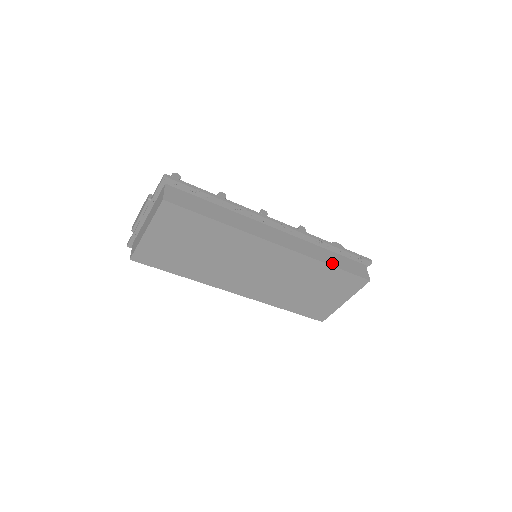
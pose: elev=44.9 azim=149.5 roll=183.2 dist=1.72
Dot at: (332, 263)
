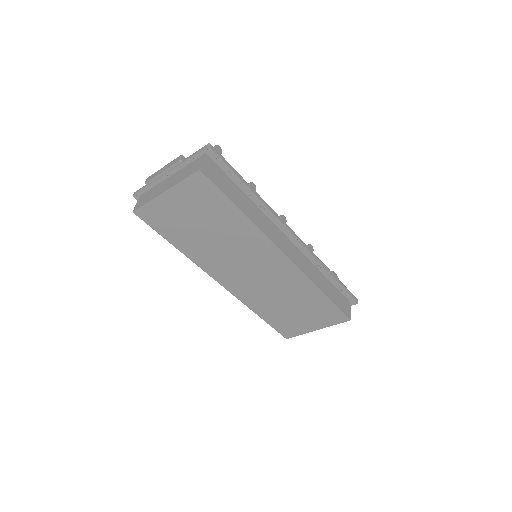
Dot at: (326, 291)
